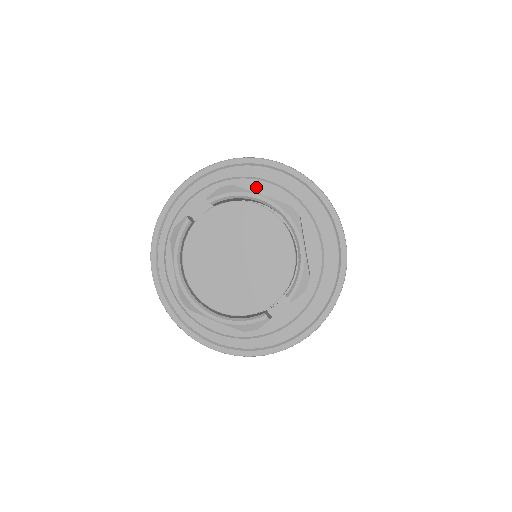
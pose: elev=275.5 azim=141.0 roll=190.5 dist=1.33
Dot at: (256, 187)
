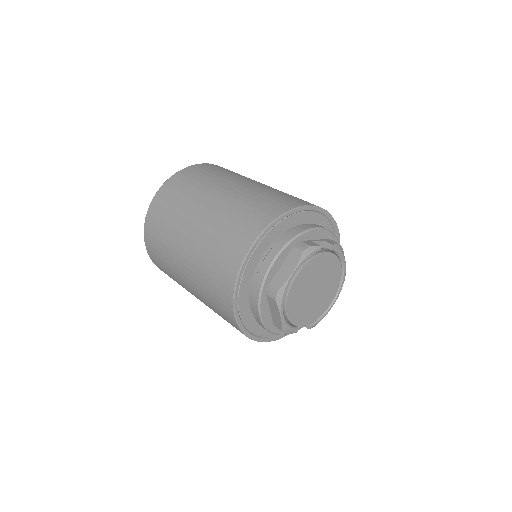
Dot at: occluded
